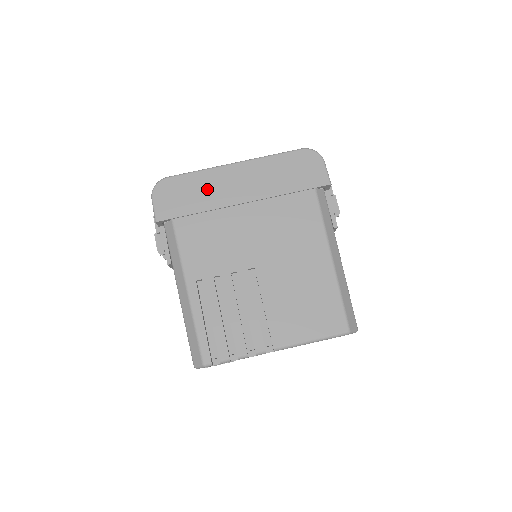
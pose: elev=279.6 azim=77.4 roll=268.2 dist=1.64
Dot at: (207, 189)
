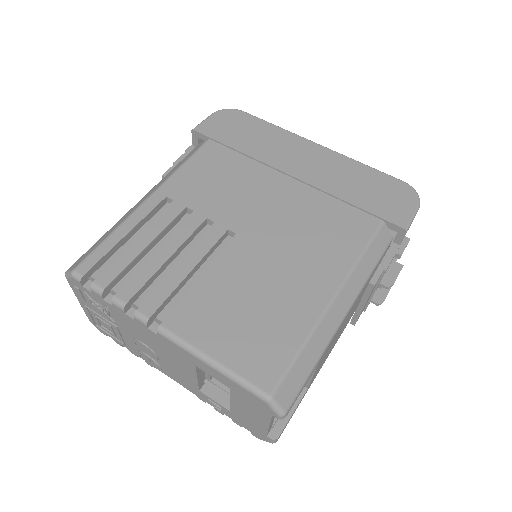
Dot at: (268, 142)
